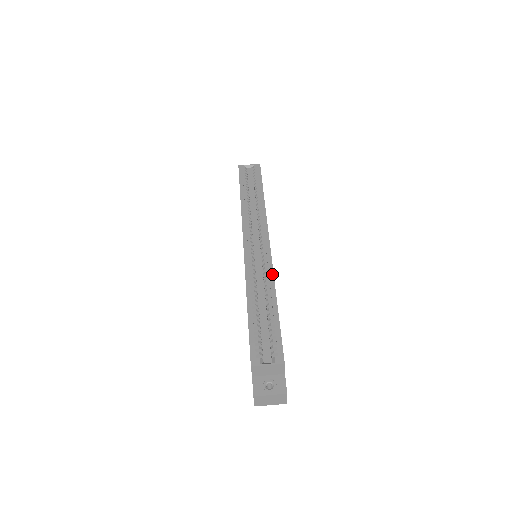
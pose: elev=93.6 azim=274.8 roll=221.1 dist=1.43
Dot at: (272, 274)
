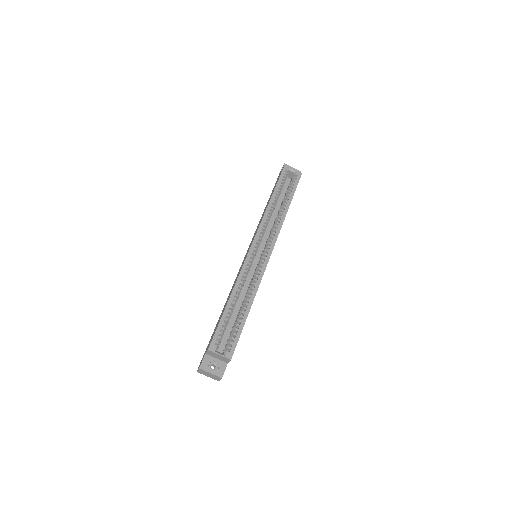
Dot at: (259, 284)
